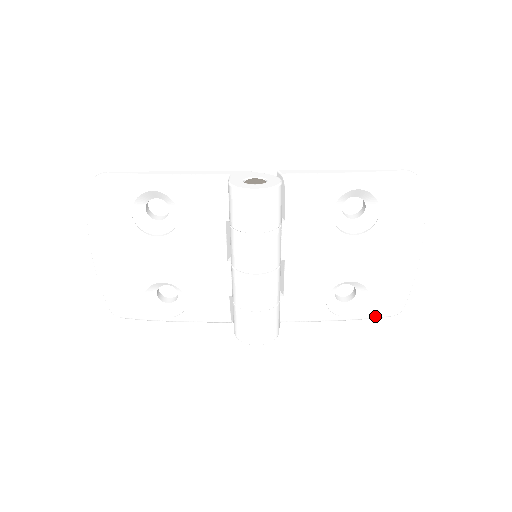
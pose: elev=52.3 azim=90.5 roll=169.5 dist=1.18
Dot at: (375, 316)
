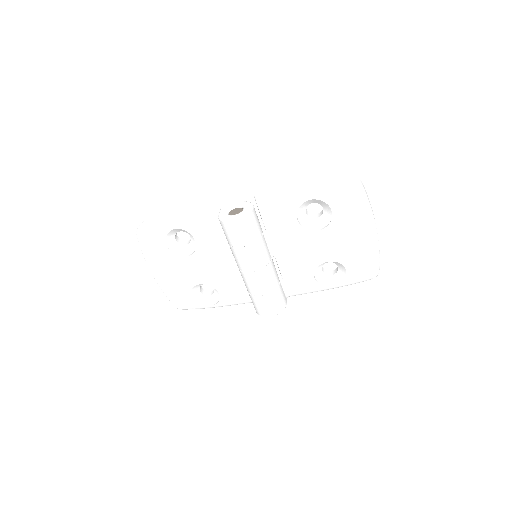
Dot at: (357, 282)
